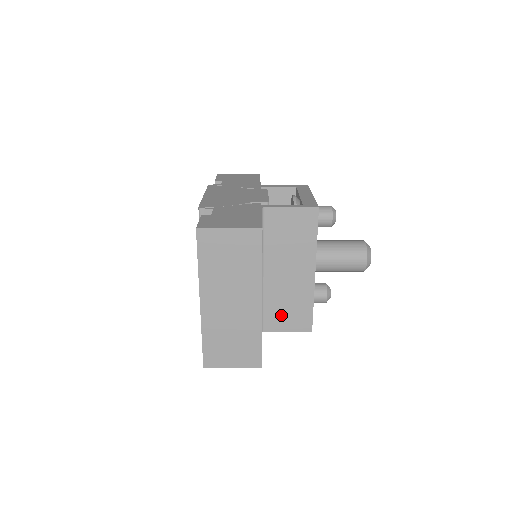
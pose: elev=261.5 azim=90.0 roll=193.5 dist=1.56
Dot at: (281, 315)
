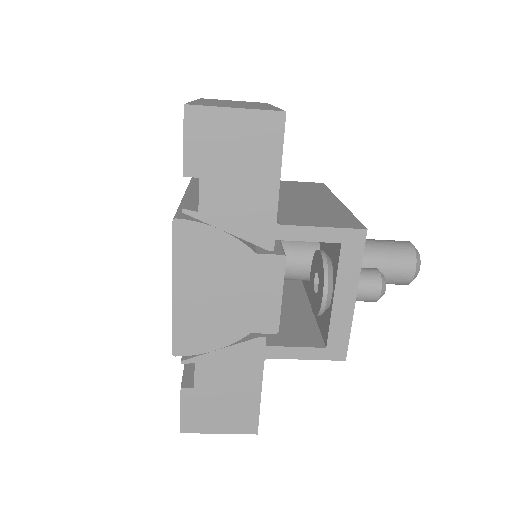
Dot at: occluded
